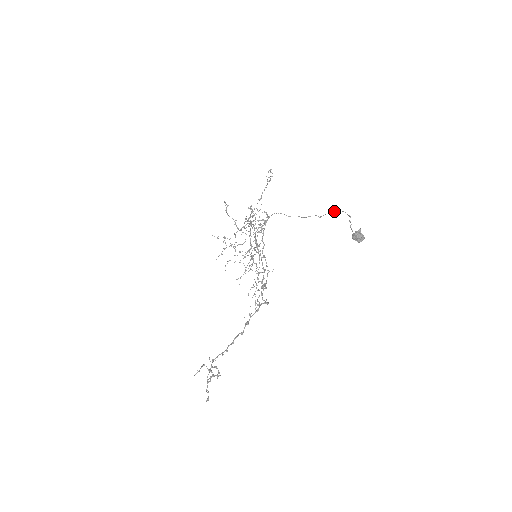
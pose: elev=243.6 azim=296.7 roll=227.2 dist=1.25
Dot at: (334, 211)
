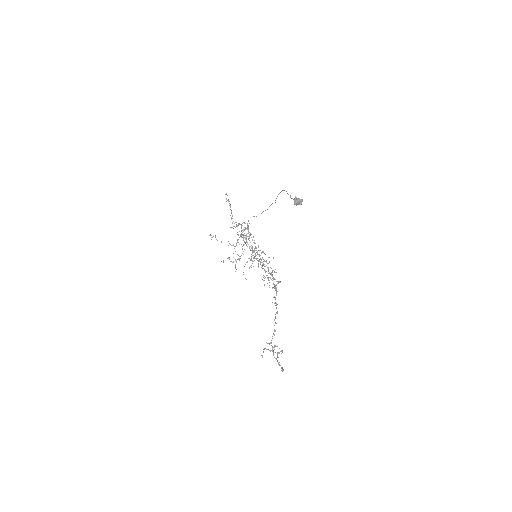
Dot at: (278, 194)
